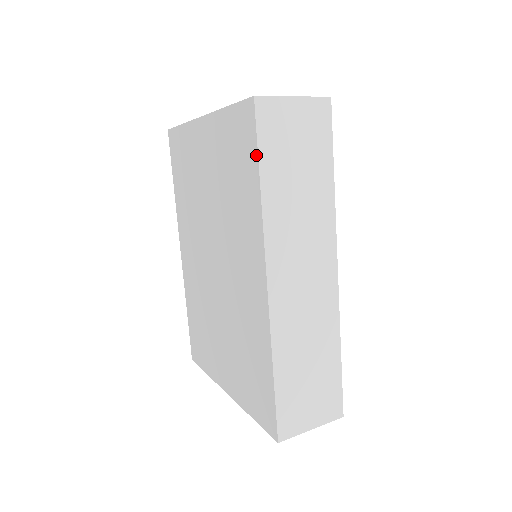
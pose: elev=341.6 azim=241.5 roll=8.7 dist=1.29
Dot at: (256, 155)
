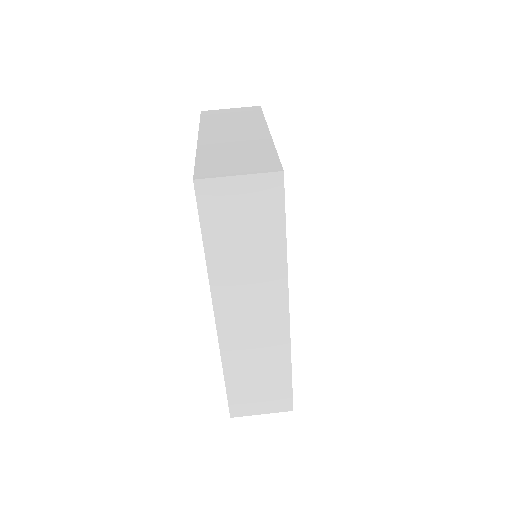
Dot at: (200, 226)
